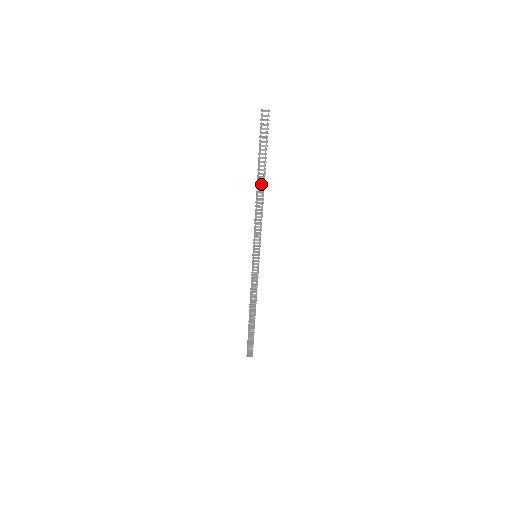
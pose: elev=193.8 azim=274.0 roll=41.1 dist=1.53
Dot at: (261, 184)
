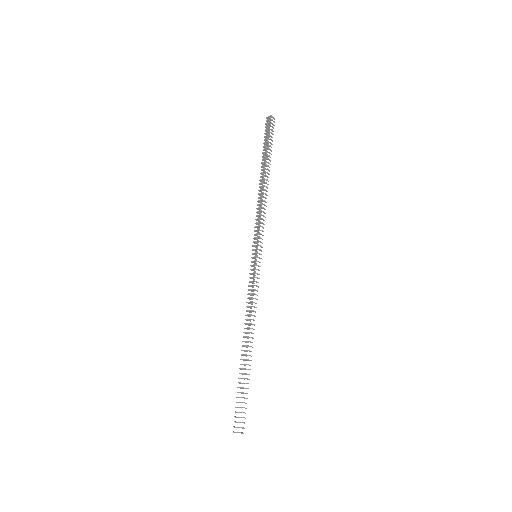
Dot at: (264, 176)
